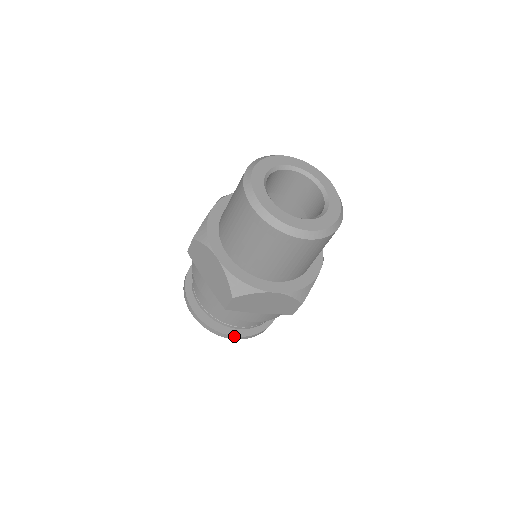
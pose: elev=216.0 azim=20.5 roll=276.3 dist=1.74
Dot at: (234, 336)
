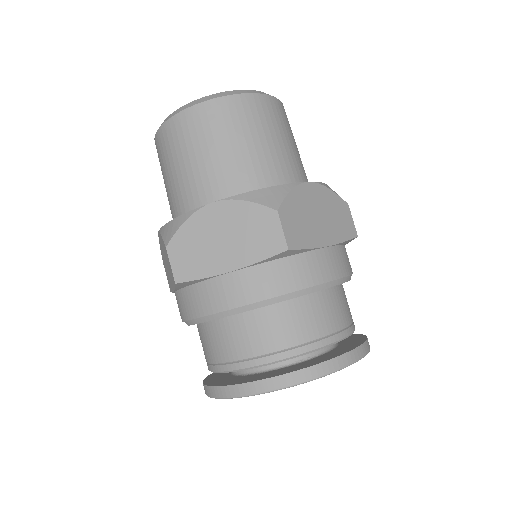
Dot at: (255, 381)
